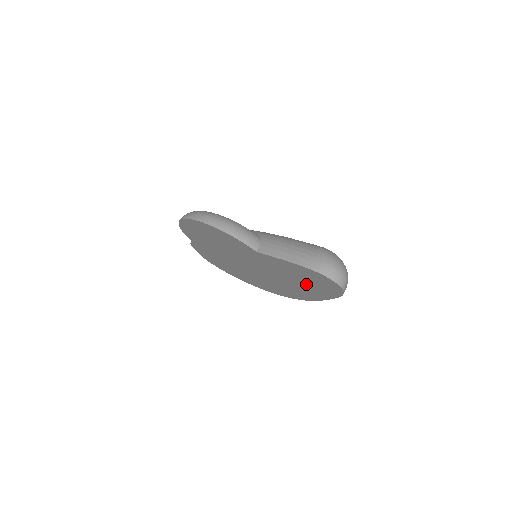
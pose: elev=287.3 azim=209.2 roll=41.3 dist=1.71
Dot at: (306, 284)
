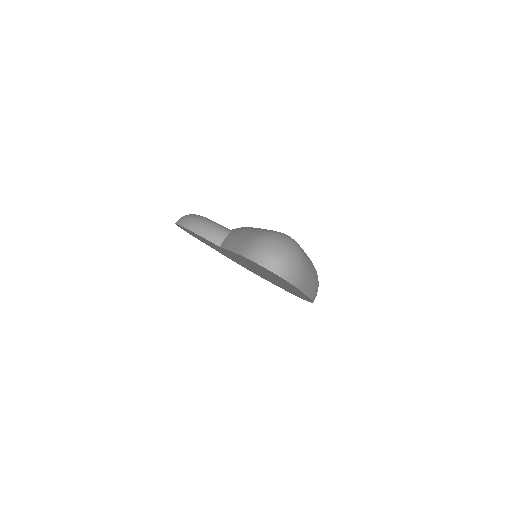
Dot at: (276, 278)
